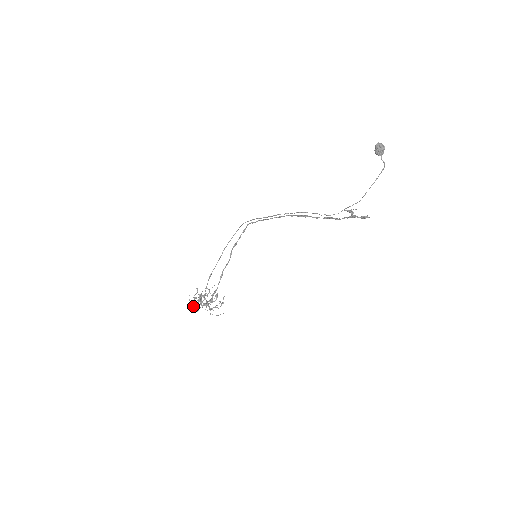
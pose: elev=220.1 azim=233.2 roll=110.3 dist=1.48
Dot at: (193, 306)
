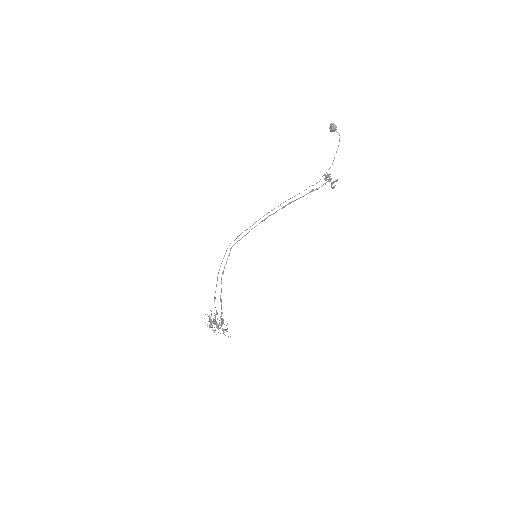
Dot at: (210, 327)
